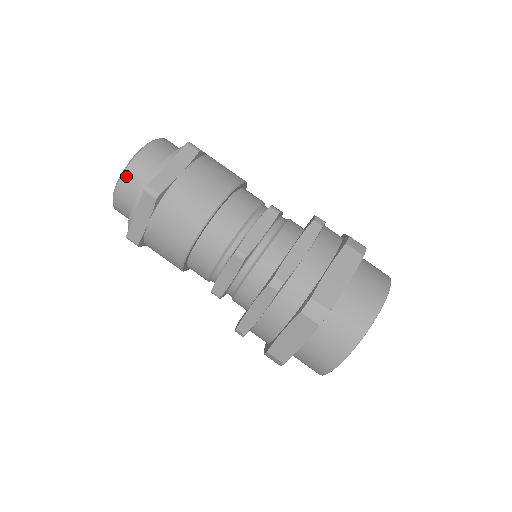
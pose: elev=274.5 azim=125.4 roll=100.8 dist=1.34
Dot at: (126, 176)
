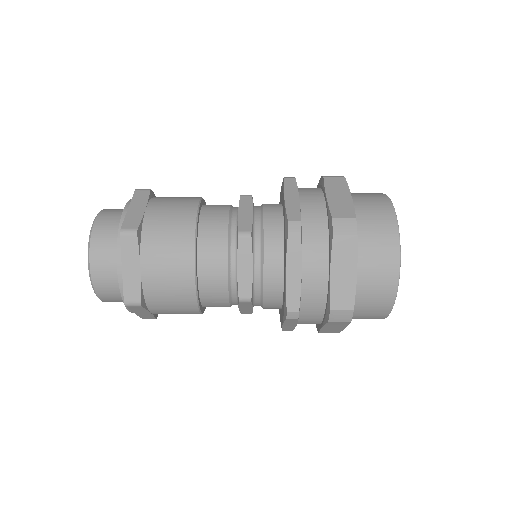
Dot at: (106, 210)
